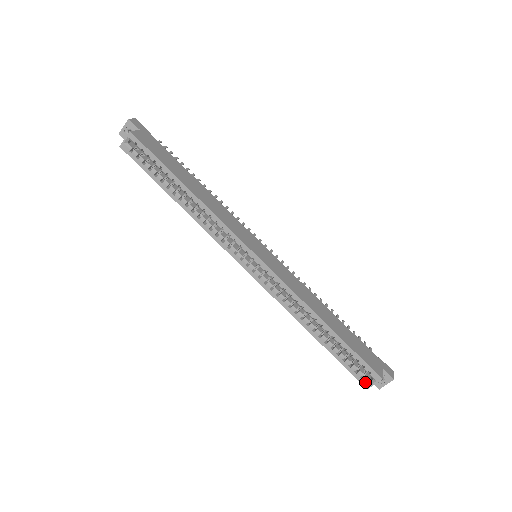
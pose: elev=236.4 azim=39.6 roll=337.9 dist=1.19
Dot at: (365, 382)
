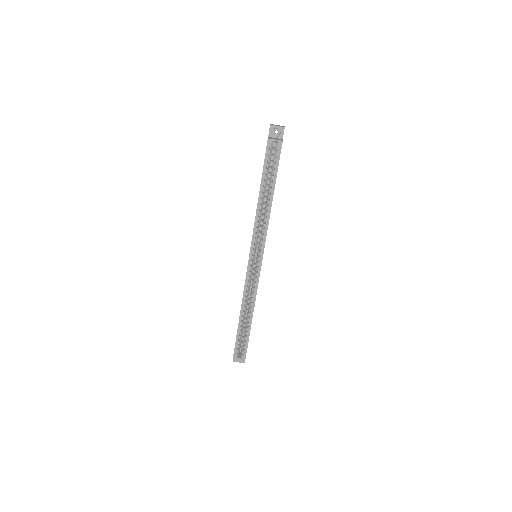
Dot at: (236, 356)
